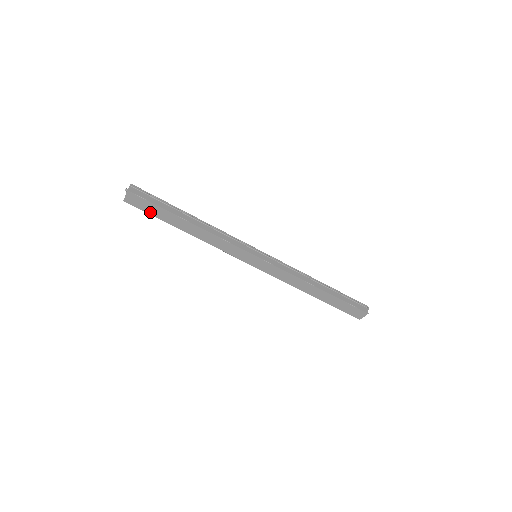
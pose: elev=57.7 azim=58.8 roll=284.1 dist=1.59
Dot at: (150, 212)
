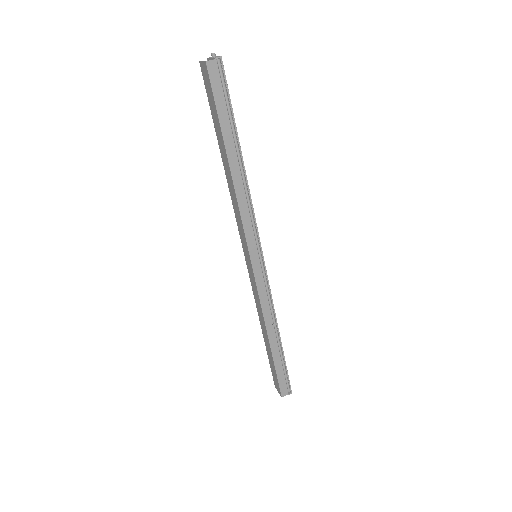
Dot at: (211, 105)
